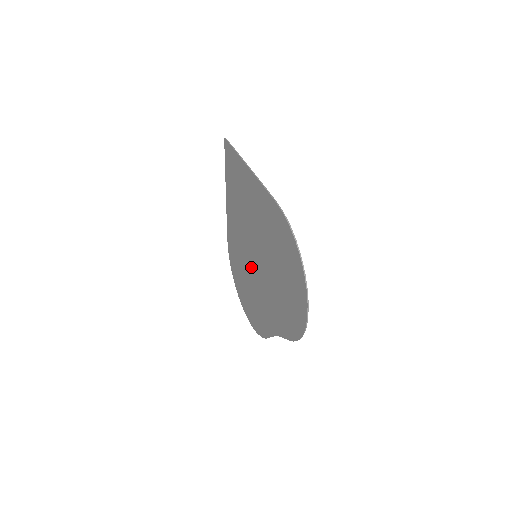
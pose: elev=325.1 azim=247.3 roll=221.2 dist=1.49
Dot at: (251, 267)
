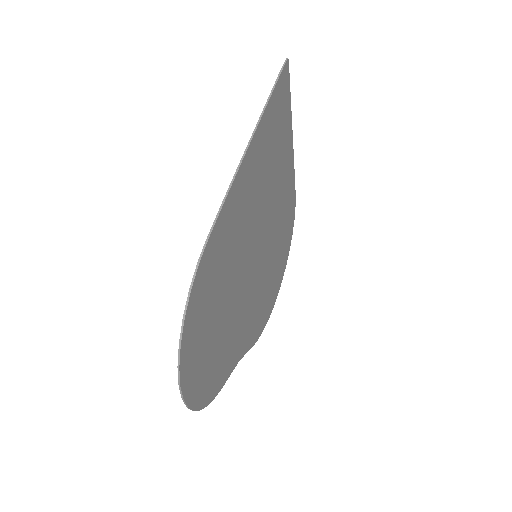
Dot at: (263, 259)
